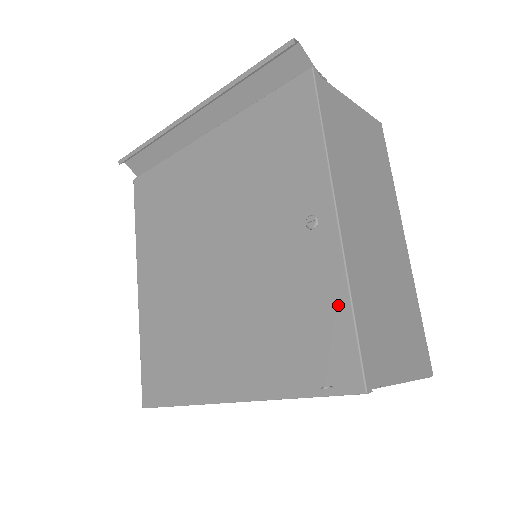
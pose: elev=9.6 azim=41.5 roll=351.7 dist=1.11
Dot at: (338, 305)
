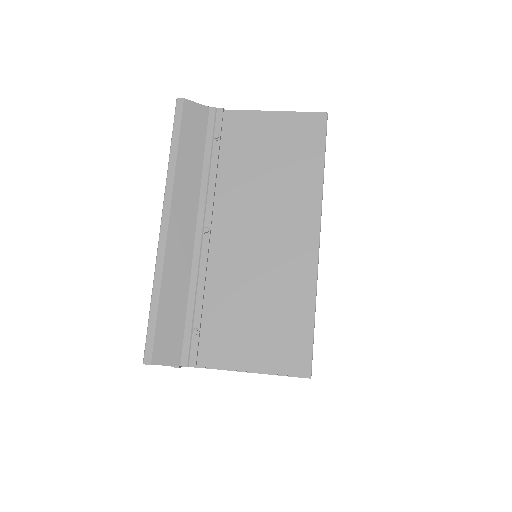
Dot at: occluded
